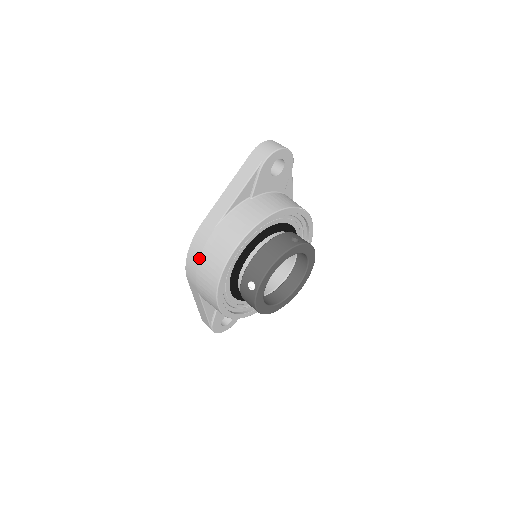
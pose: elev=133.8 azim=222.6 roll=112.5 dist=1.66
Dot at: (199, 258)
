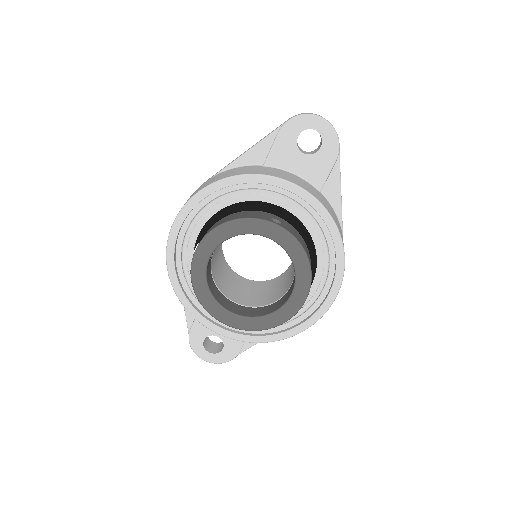
Dot at: occluded
